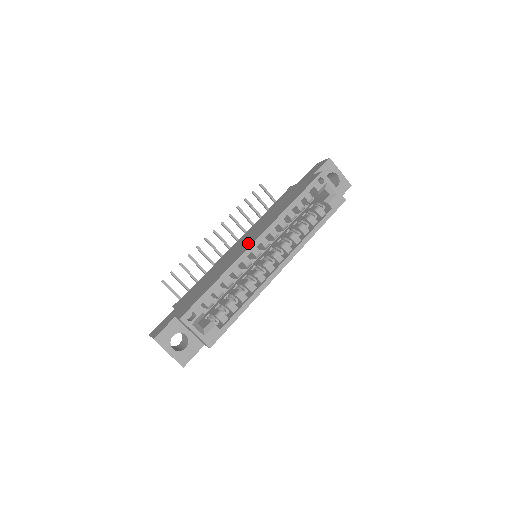
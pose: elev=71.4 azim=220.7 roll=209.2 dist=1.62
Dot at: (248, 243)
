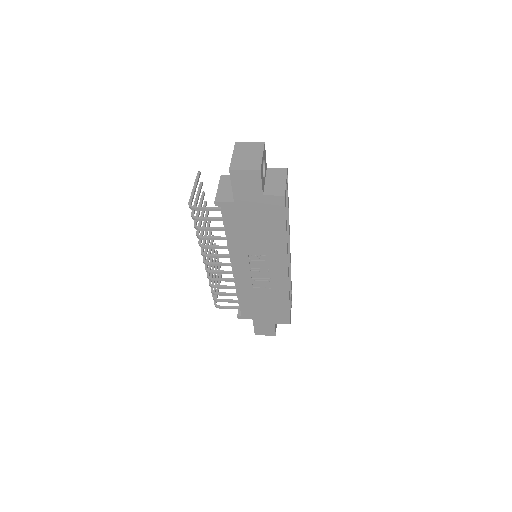
Dot at: occluded
